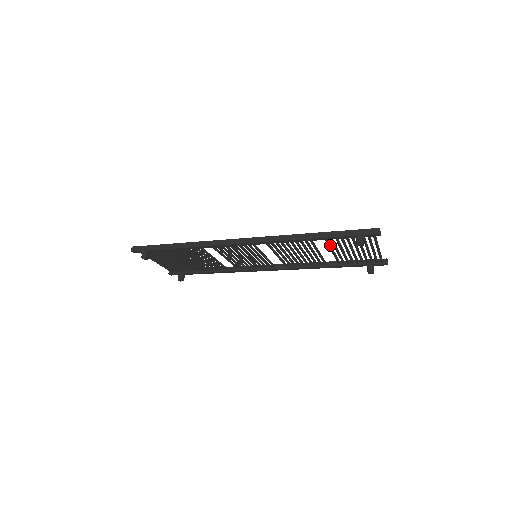
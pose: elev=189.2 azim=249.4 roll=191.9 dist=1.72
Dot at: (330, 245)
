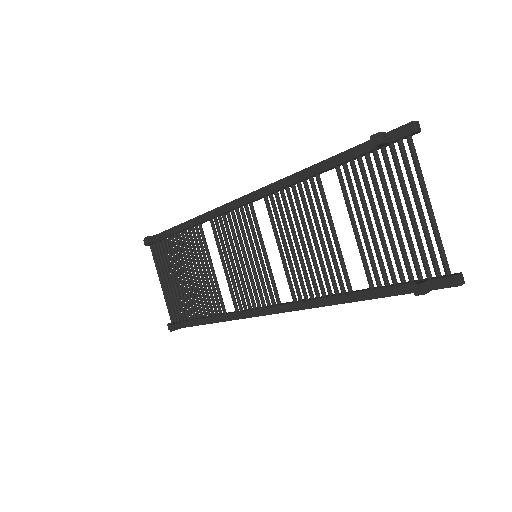
Dot at: (347, 198)
